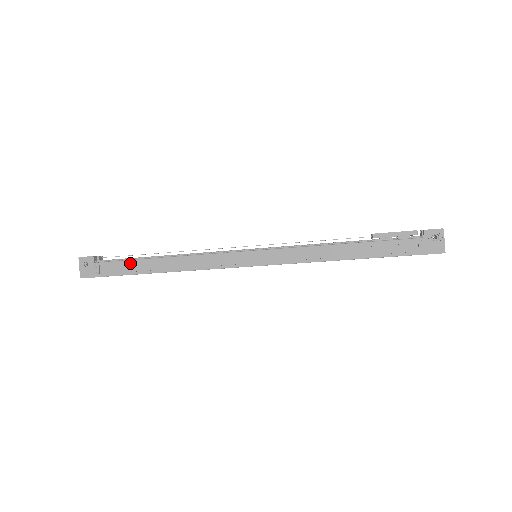
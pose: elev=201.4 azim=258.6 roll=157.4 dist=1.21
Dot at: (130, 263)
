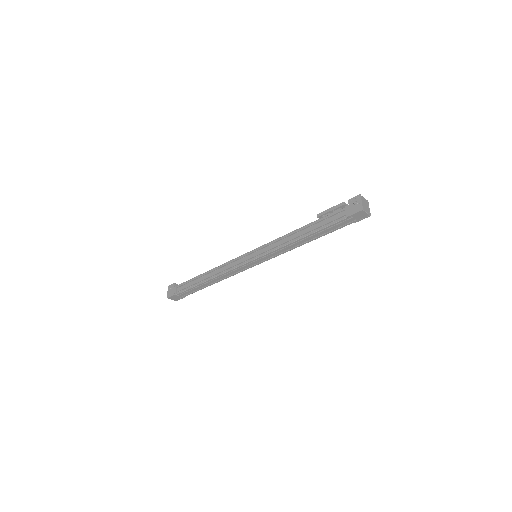
Dot at: (192, 282)
